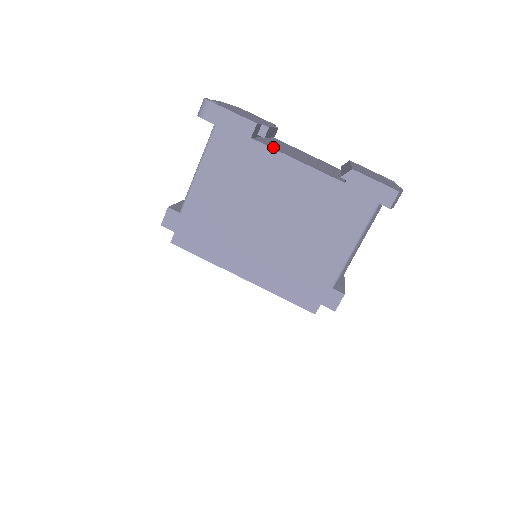
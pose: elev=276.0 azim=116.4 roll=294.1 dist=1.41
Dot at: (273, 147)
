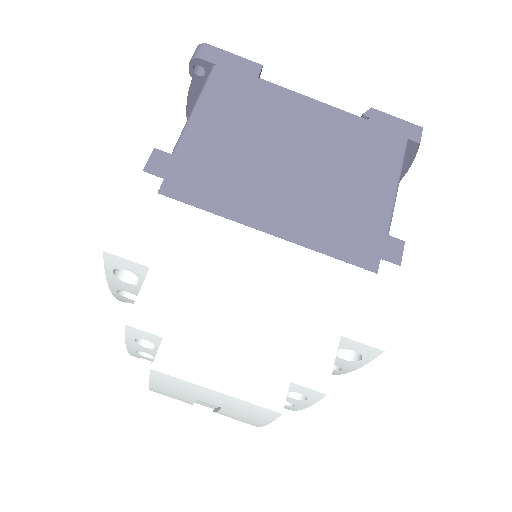
Dot at: occluded
